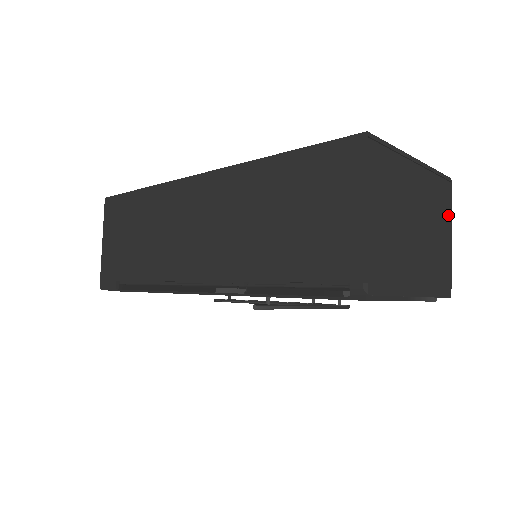
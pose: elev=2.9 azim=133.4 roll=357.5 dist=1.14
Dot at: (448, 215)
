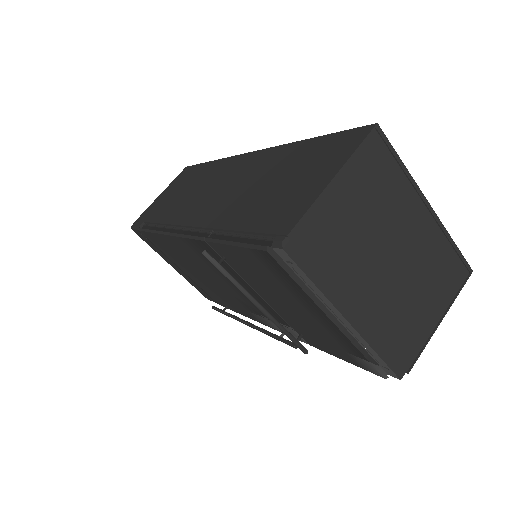
Dot at: (448, 300)
